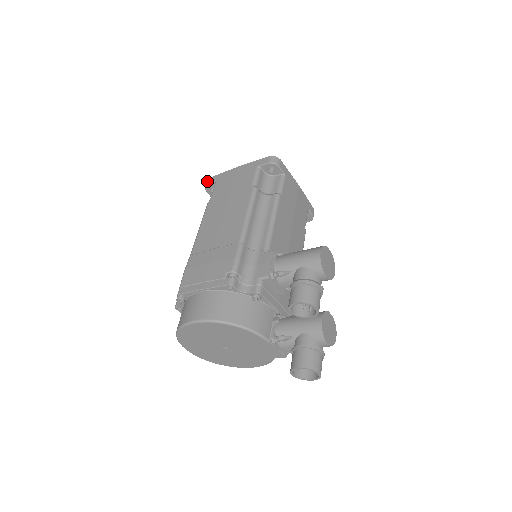
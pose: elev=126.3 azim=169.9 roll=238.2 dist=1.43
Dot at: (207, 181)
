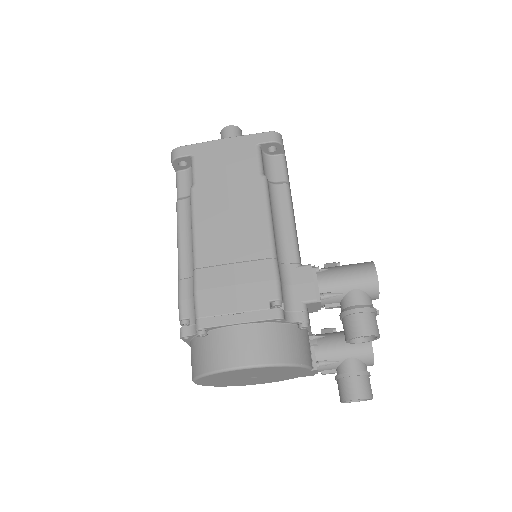
Dot at: (176, 152)
